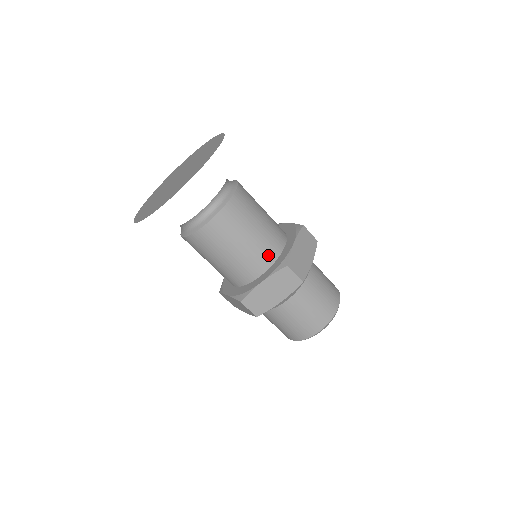
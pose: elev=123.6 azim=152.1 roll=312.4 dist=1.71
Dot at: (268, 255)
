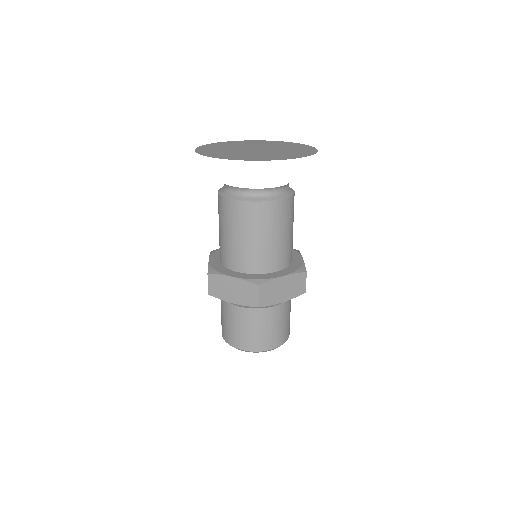
Dot at: (289, 257)
